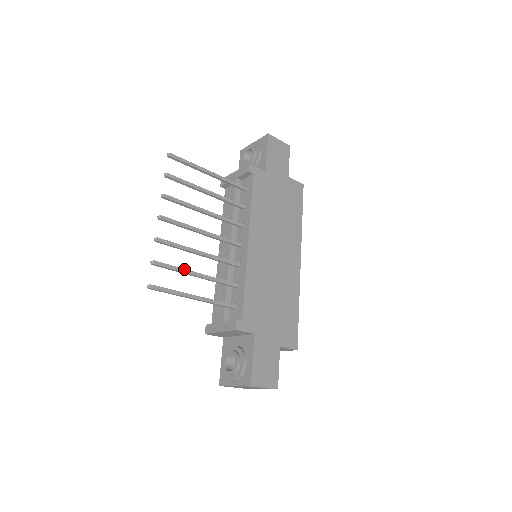
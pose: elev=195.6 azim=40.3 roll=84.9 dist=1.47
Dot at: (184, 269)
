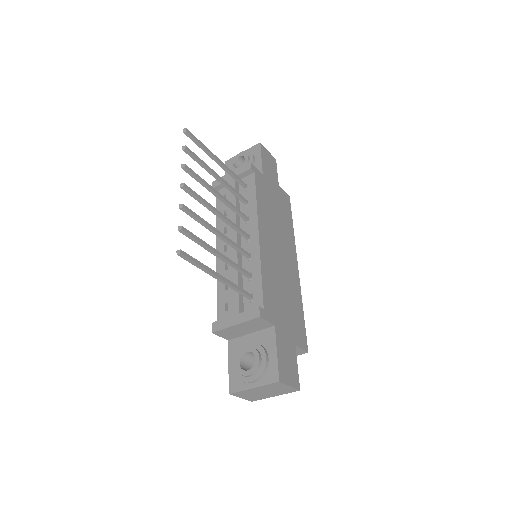
Dot at: (207, 244)
